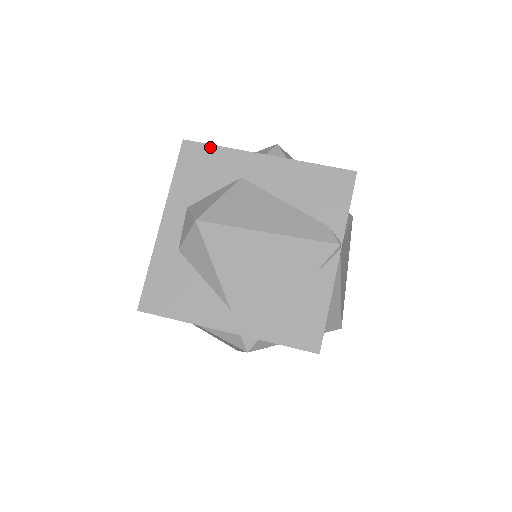
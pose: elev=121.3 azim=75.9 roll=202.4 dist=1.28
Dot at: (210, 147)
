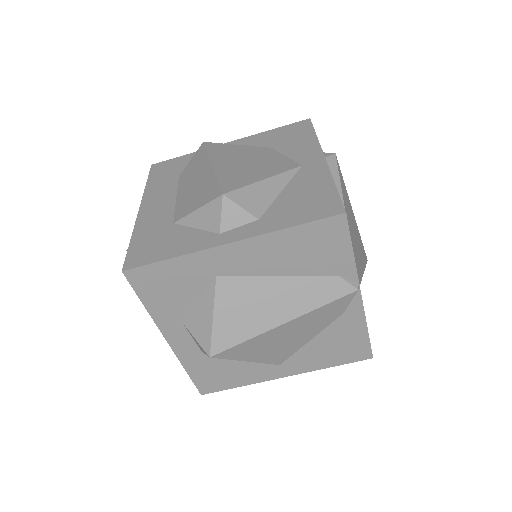
Dot at: (158, 265)
